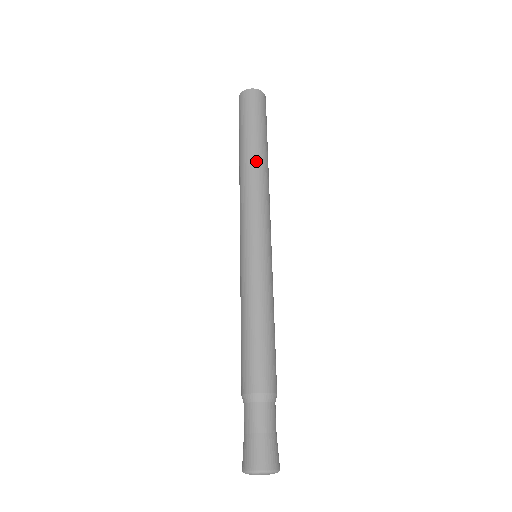
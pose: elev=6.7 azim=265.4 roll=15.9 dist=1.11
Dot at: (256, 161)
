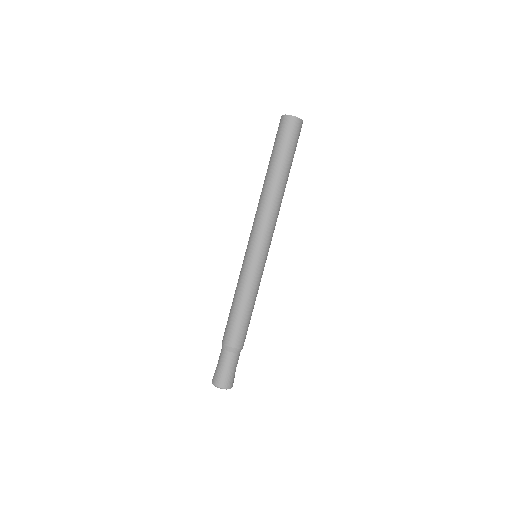
Dot at: (270, 184)
